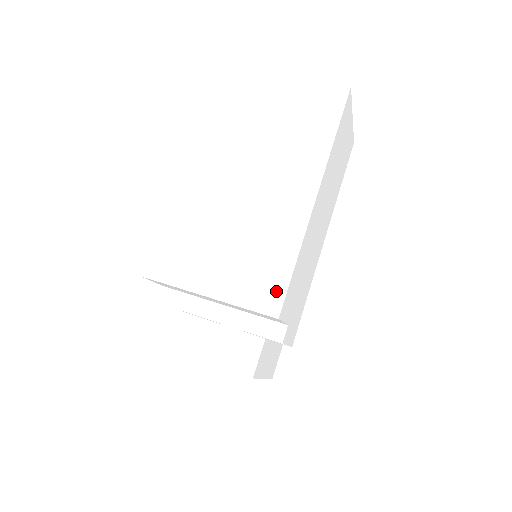
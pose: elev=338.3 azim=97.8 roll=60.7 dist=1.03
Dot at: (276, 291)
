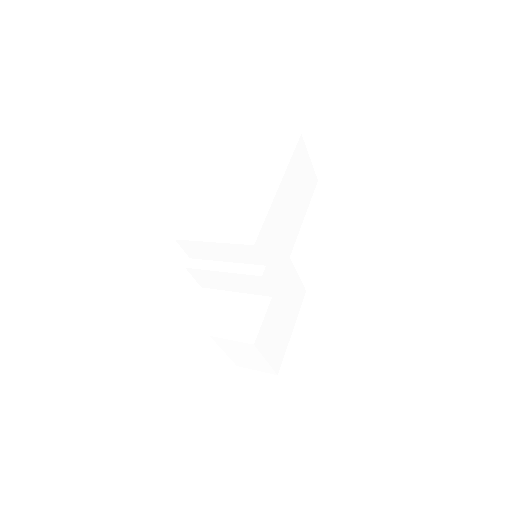
Dot at: (254, 232)
